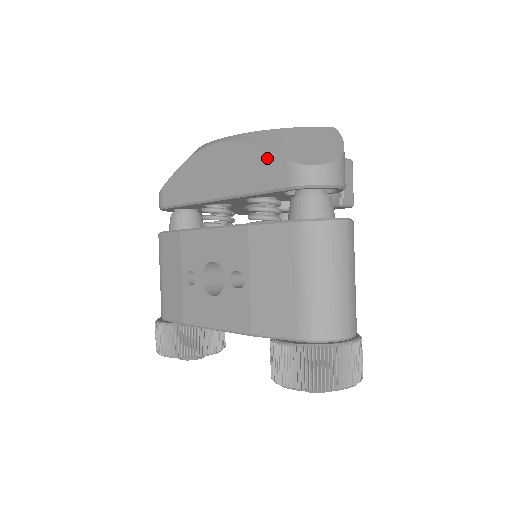
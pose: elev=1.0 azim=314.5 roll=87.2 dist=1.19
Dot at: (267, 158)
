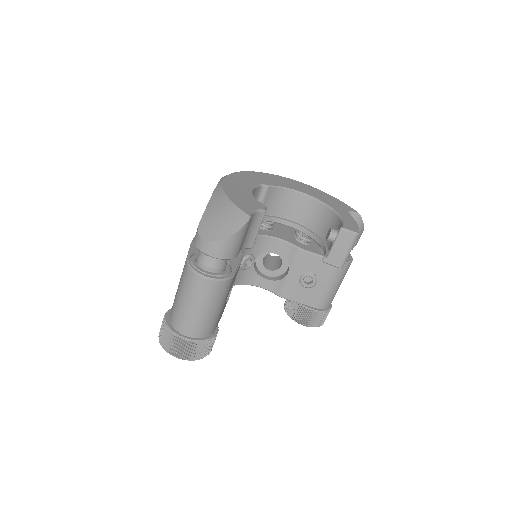
Dot at: occluded
